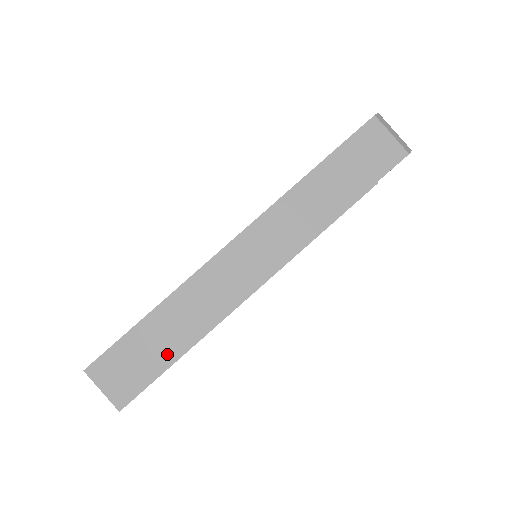
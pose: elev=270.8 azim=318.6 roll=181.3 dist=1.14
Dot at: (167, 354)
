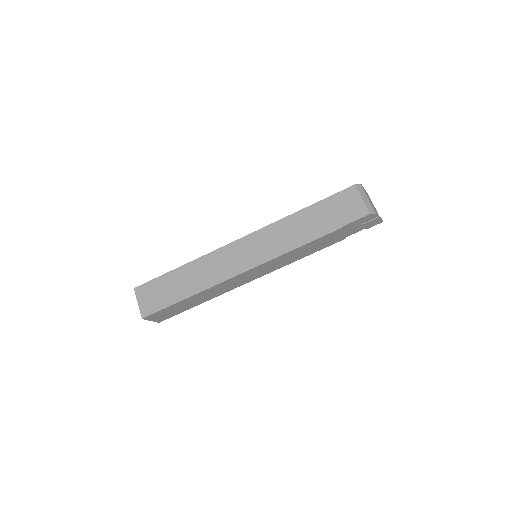
Dot at: (179, 294)
